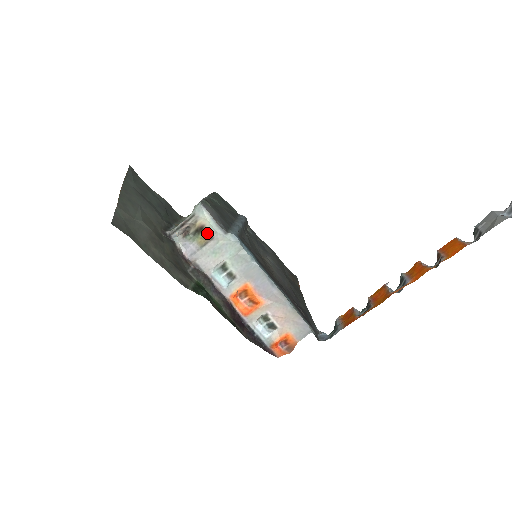
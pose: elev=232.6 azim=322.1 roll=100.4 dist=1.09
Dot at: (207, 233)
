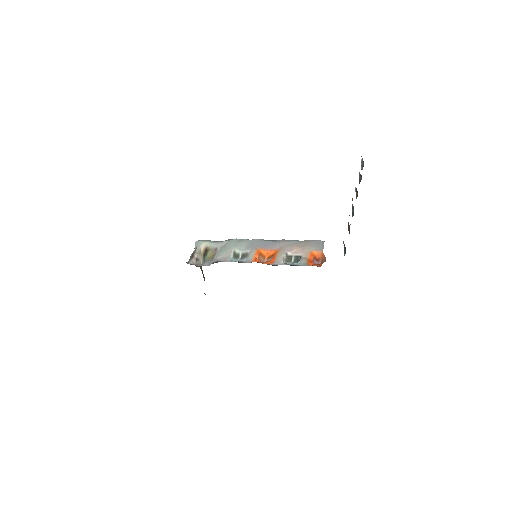
Dot at: (211, 250)
